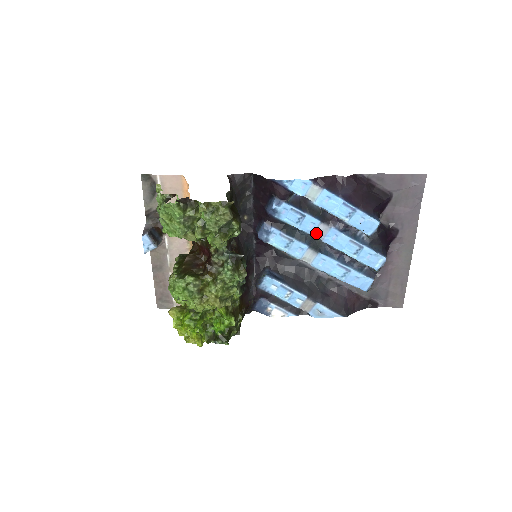
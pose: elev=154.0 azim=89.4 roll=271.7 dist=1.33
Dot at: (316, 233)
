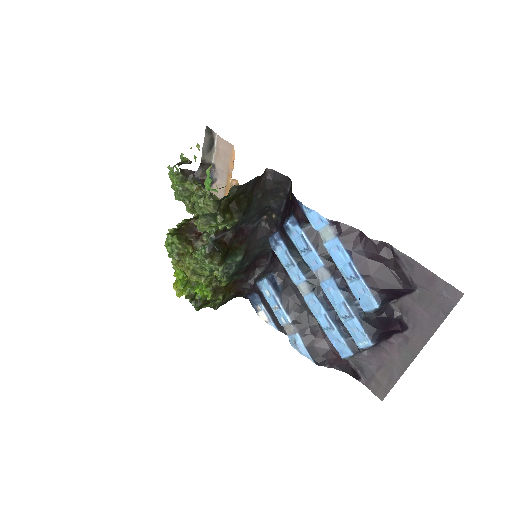
Dot at: (316, 273)
